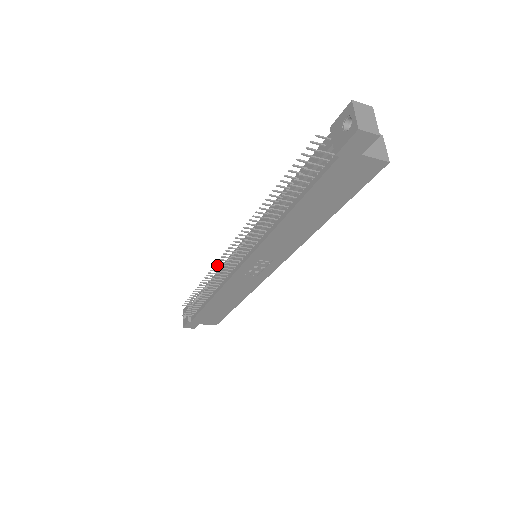
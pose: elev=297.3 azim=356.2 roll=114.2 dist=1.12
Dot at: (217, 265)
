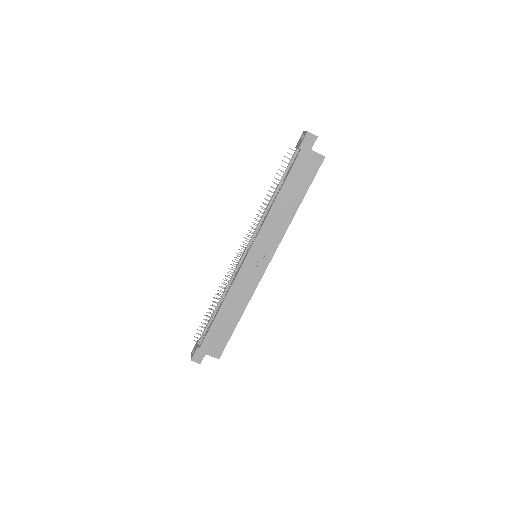
Dot at: (228, 272)
